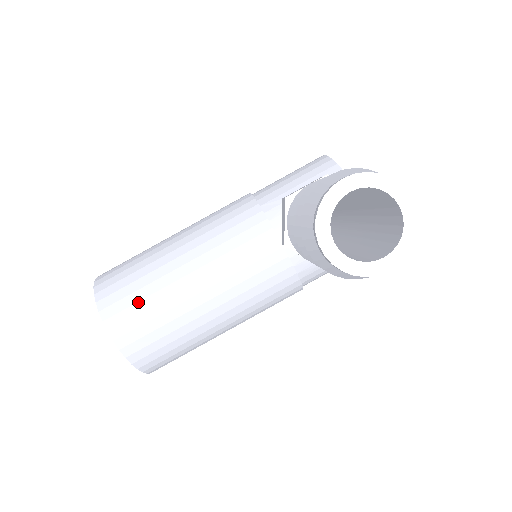
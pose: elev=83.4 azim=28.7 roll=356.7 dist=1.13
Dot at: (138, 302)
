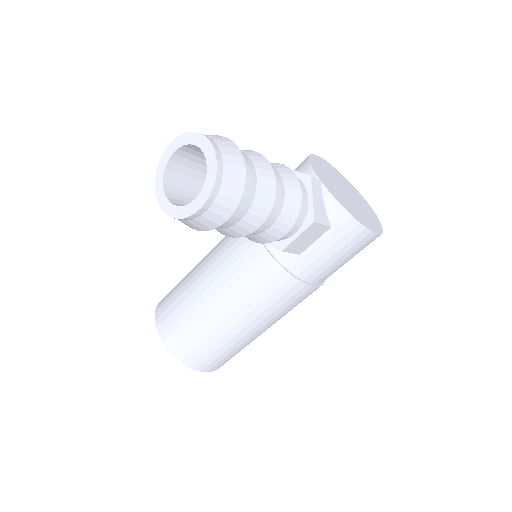
Dot at: (173, 303)
